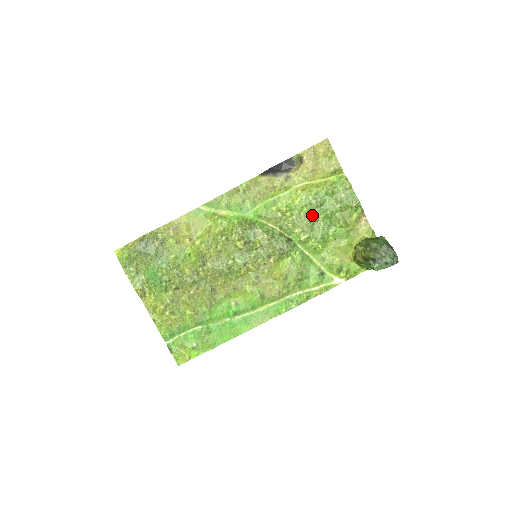
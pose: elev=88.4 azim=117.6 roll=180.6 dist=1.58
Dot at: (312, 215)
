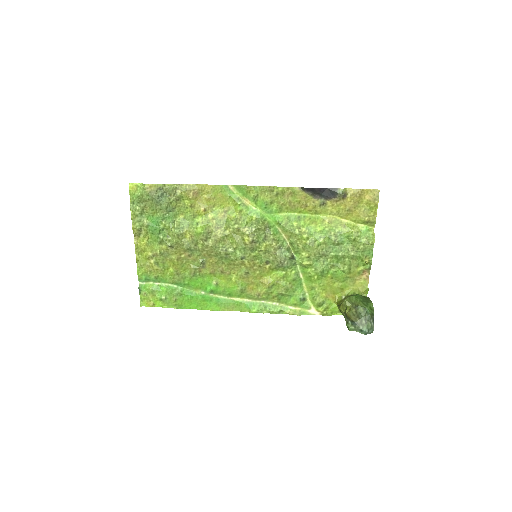
Dot at: (325, 248)
